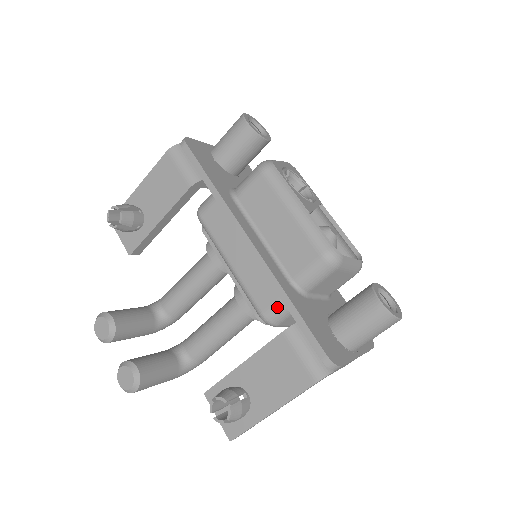
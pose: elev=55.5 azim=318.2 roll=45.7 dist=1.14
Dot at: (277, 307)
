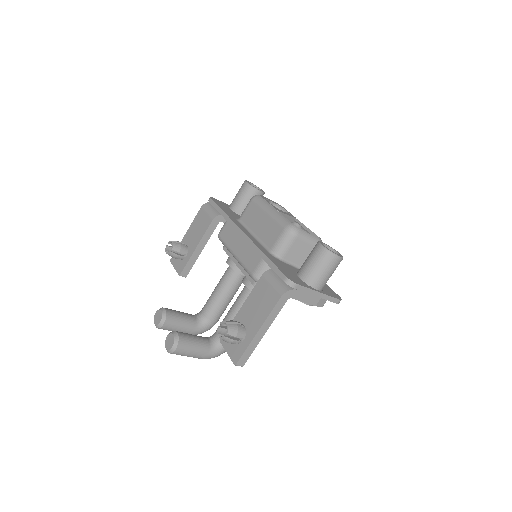
Dot at: (260, 266)
